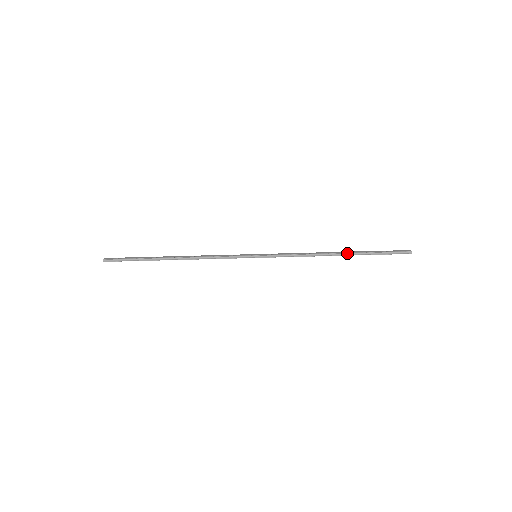
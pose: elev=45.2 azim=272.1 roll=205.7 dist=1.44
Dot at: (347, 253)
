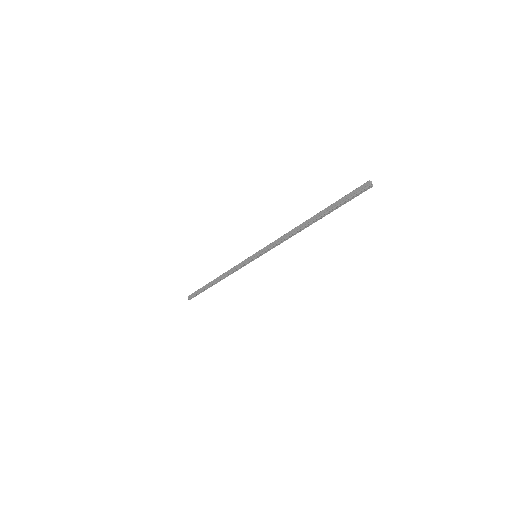
Dot at: (314, 221)
